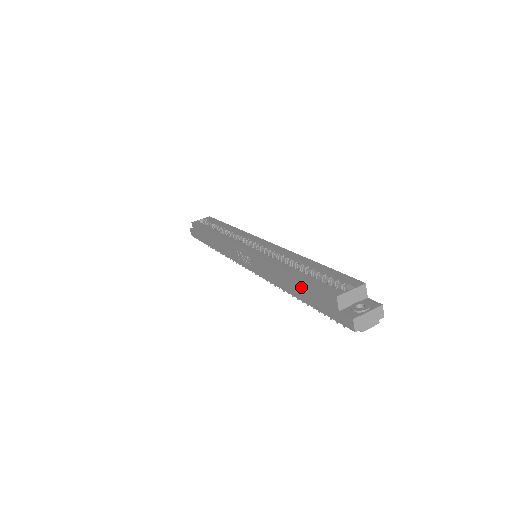
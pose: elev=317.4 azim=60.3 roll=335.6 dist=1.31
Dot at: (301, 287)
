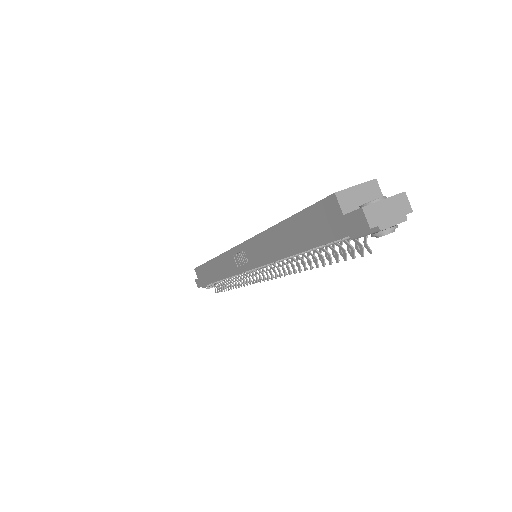
Dot at: (297, 229)
